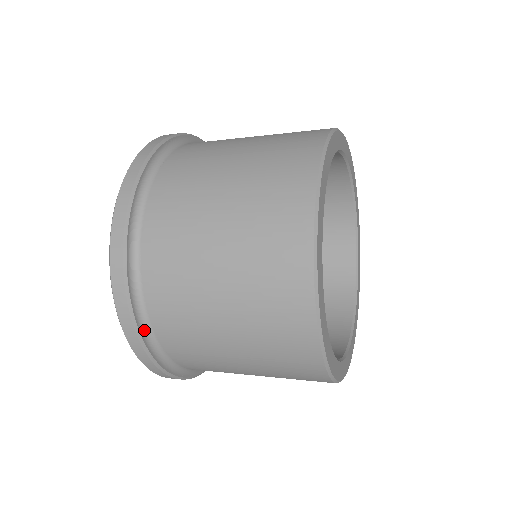
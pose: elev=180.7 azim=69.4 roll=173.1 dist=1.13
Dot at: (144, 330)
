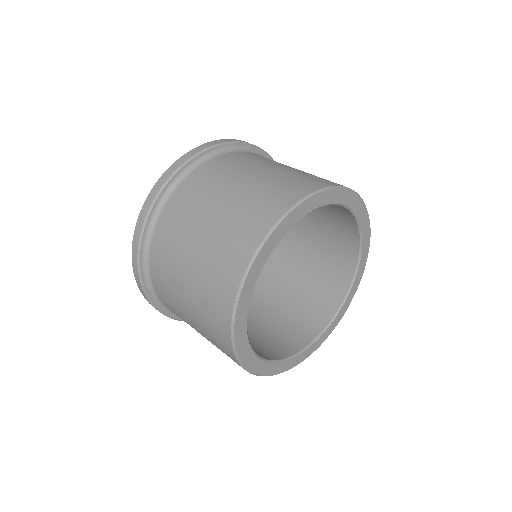
Dot at: (146, 240)
